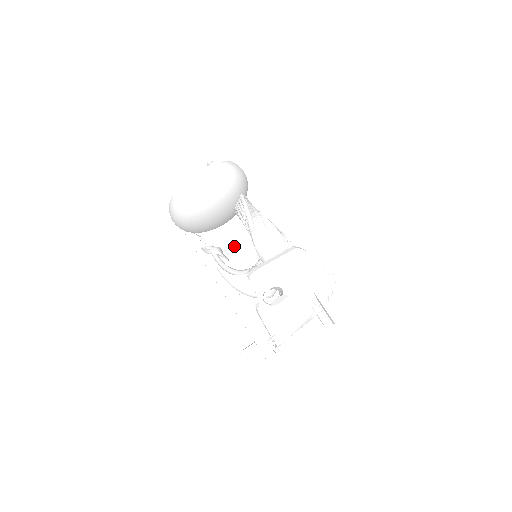
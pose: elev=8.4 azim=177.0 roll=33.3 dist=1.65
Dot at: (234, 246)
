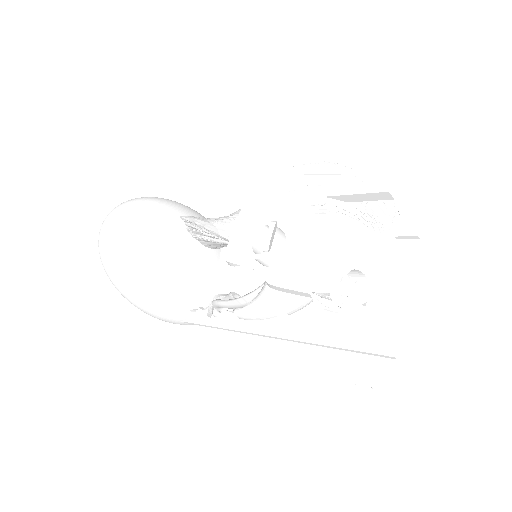
Dot at: (240, 280)
